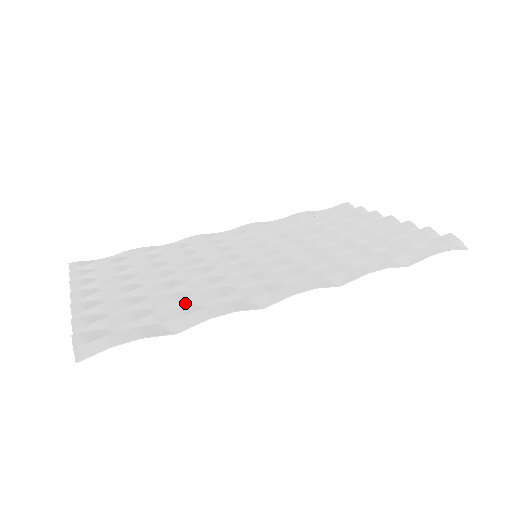
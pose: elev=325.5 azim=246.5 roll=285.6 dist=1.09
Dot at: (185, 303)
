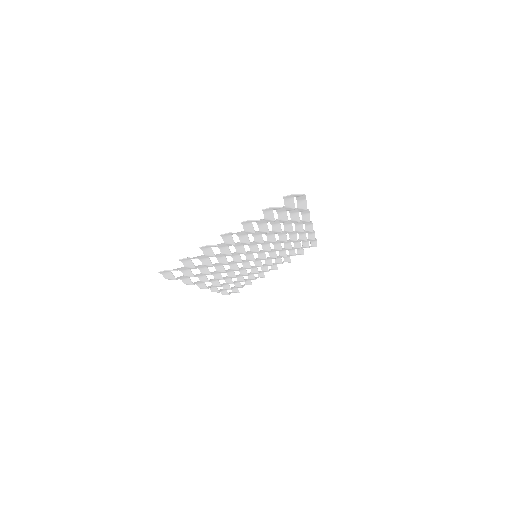
Dot at: occluded
